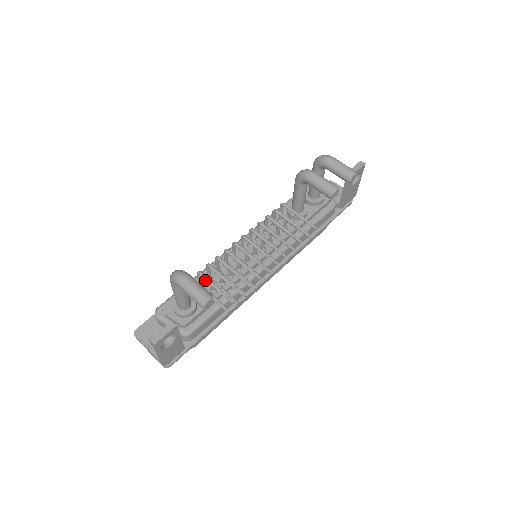
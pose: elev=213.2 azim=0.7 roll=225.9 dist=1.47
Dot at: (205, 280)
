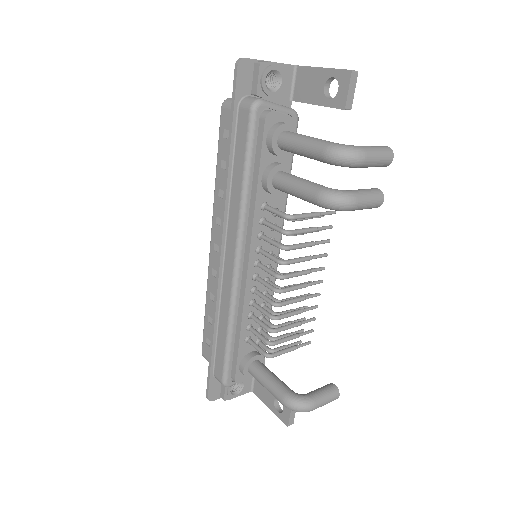
Dot at: (279, 355)
